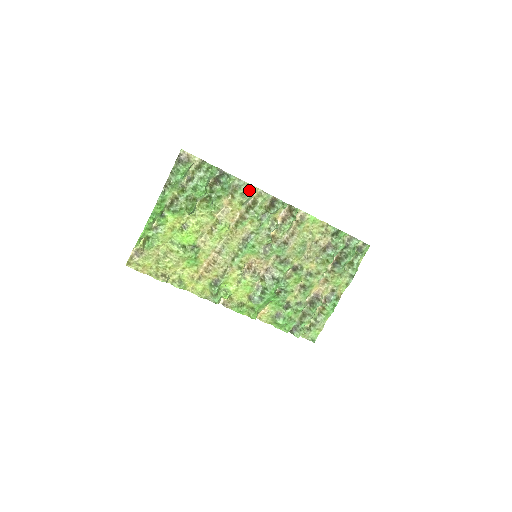
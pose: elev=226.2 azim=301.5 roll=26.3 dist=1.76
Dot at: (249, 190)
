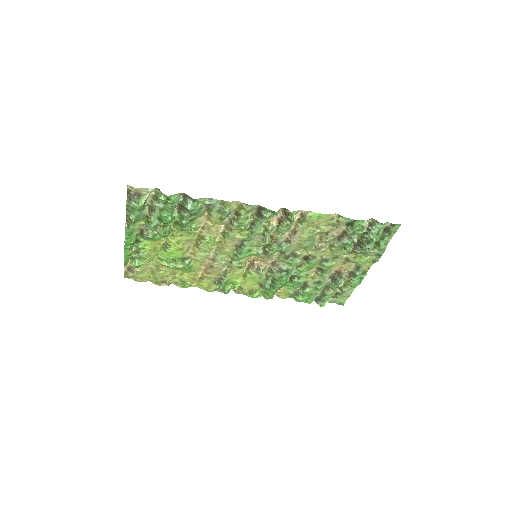
Dot at: (226, 207)
